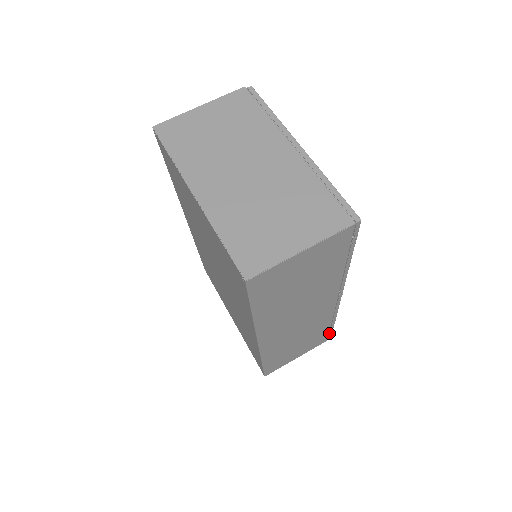
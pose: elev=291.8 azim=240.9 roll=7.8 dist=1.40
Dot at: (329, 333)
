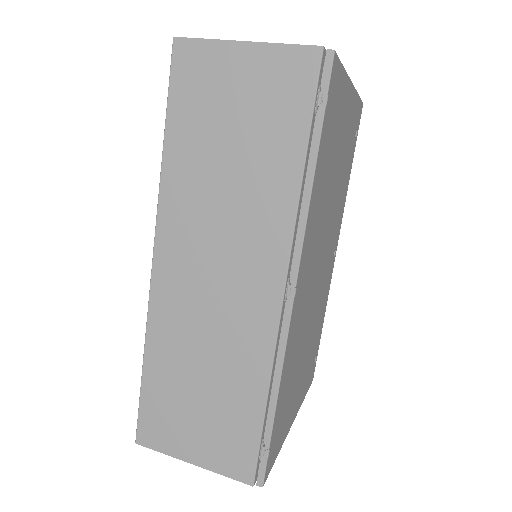
Dot at: (261, 455)
